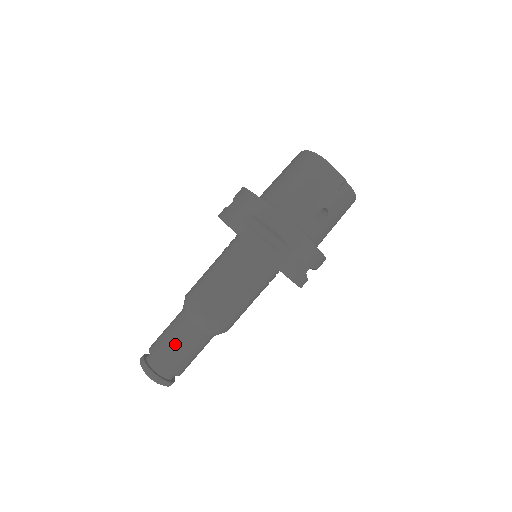
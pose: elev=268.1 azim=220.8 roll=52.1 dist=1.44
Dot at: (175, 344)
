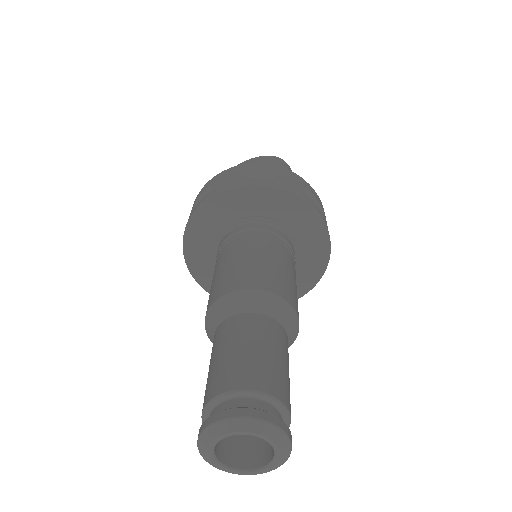
Dot at: (275, 355)
